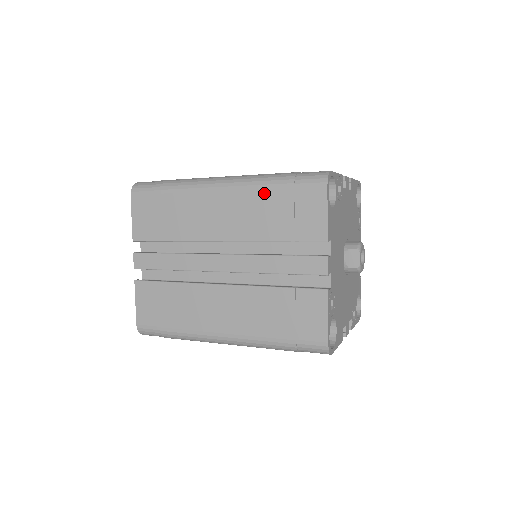
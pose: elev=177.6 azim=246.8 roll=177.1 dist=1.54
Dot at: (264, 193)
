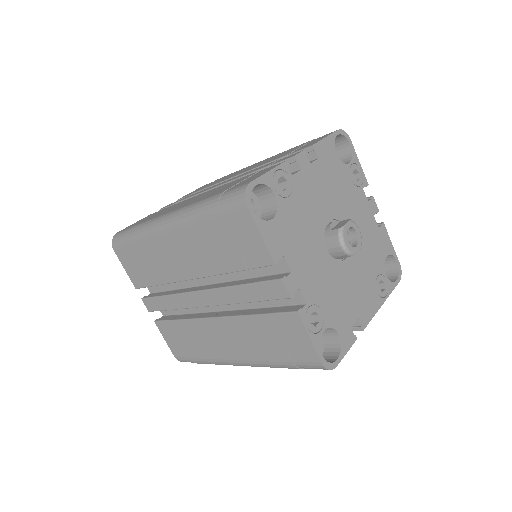
Dot at: (289, 149)
